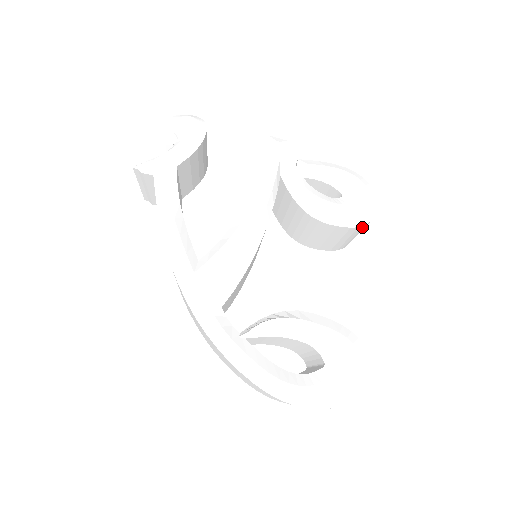
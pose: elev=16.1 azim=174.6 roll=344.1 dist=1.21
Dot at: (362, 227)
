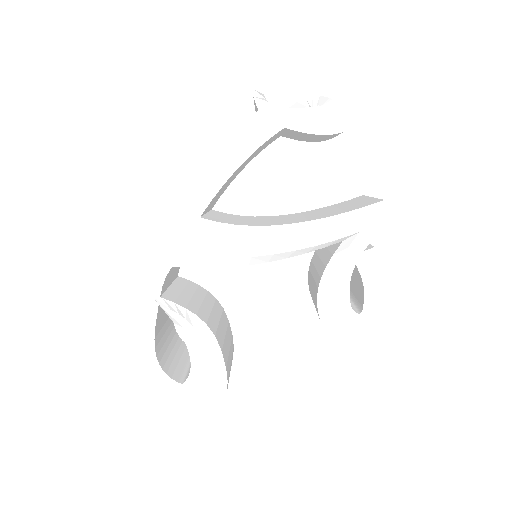
Dot at: occluded
